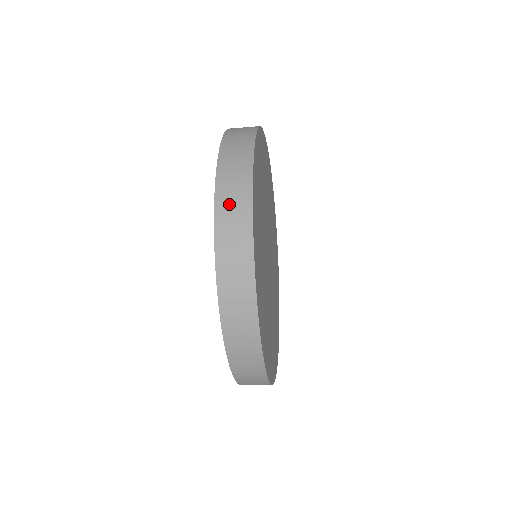
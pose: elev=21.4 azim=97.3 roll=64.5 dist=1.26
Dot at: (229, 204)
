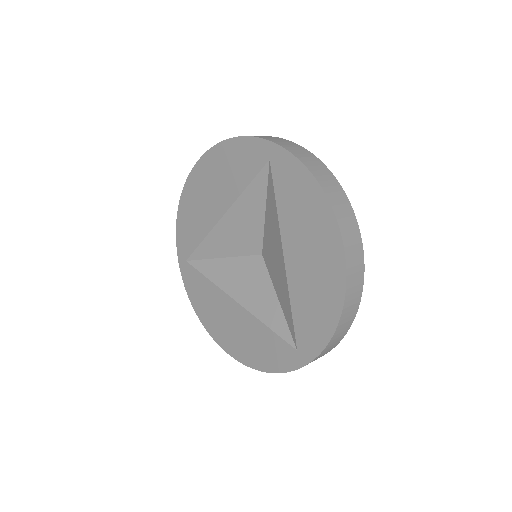
Dot at: (352, 249)
